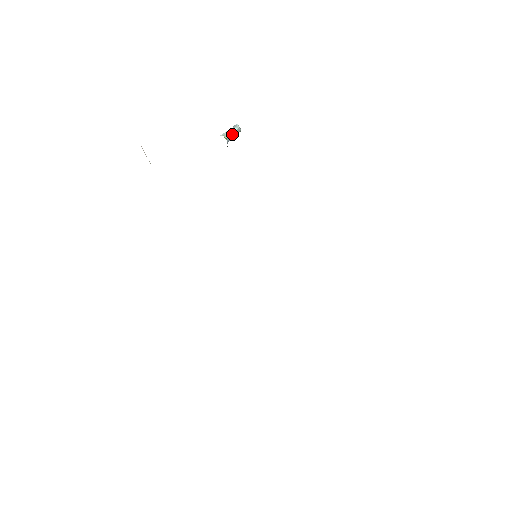
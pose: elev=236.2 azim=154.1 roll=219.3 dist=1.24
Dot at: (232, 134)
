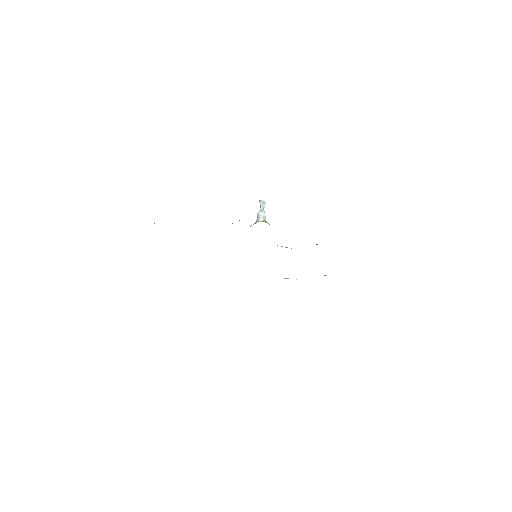
Dot at: (264, 212)
